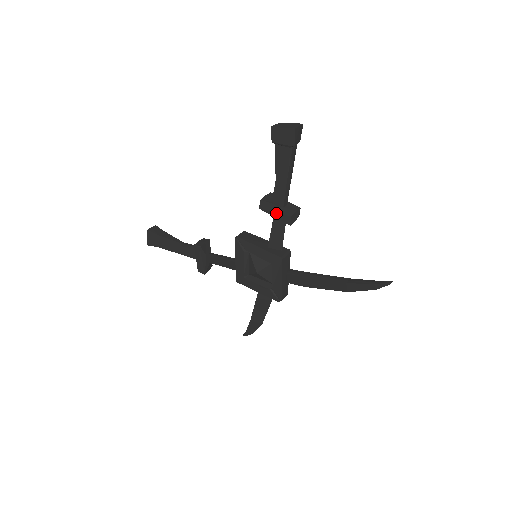
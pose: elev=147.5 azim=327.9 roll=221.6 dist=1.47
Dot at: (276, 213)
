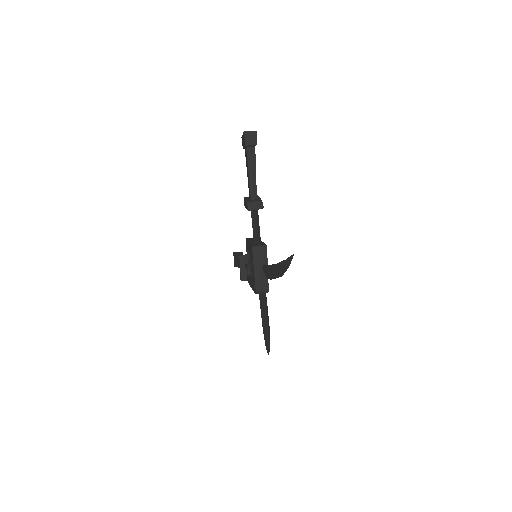
Dot at: occluded
